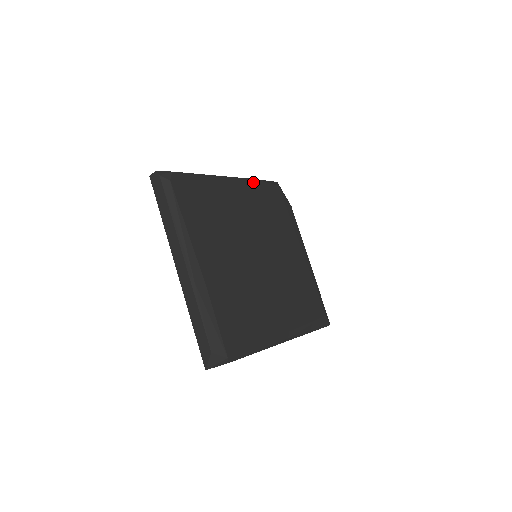
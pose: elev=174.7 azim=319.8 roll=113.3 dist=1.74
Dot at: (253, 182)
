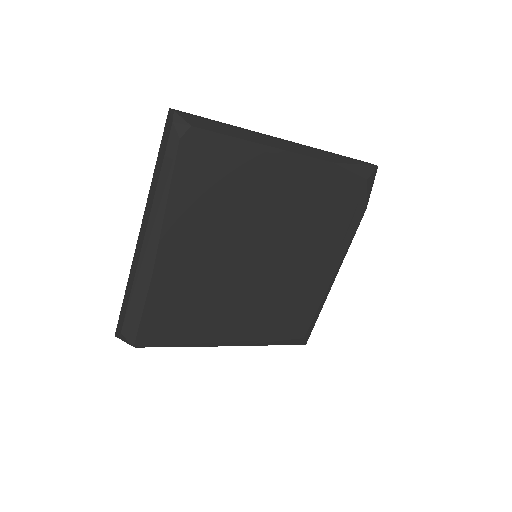
Dot at: (326, 166)
